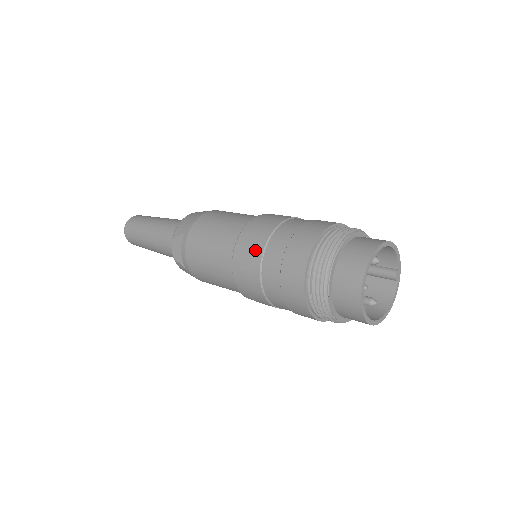
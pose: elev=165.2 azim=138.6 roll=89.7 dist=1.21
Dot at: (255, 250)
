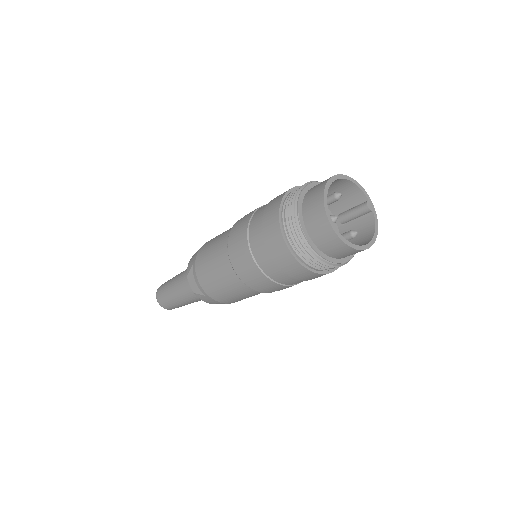
Dot at: (241, 238)
